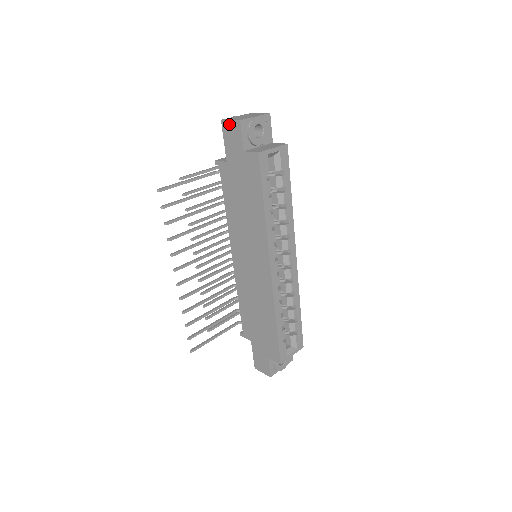
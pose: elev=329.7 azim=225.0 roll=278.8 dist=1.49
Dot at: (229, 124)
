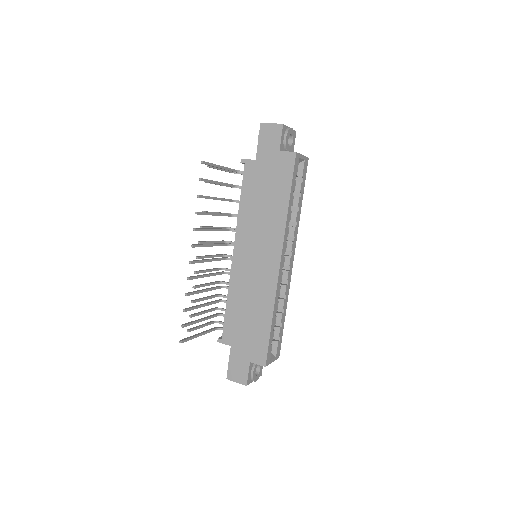
Dot at: (269, 127)
